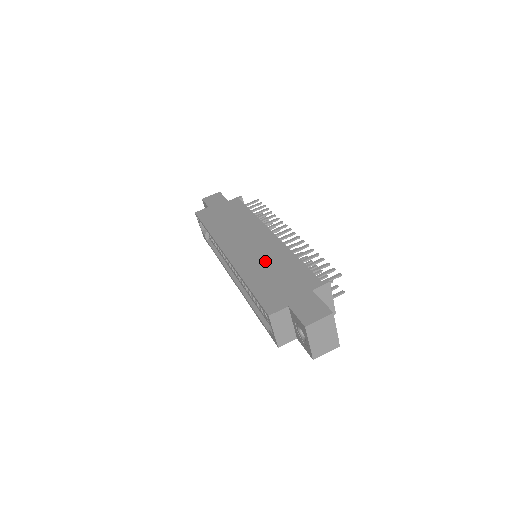
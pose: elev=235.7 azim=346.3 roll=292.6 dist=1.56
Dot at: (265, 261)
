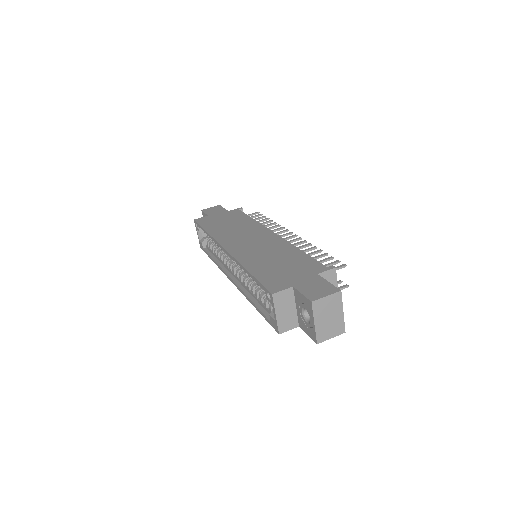
Dot at: (267, 253)
